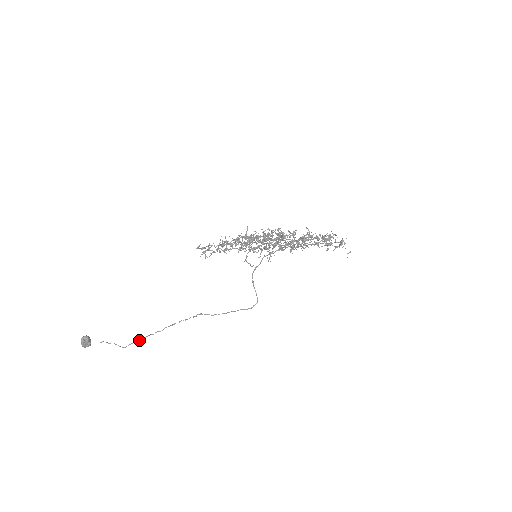
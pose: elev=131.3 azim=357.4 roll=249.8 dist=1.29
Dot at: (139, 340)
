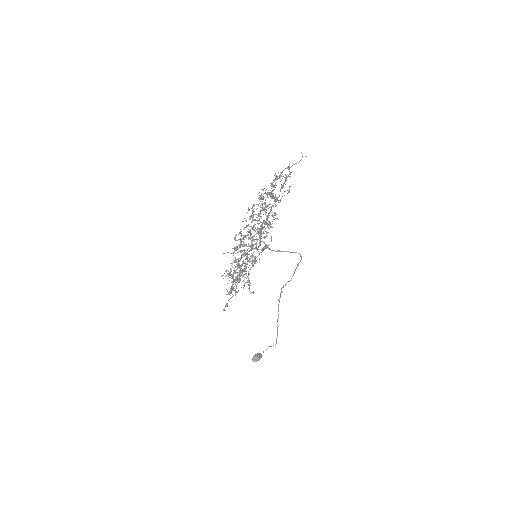
Dot at: (277, 334)
